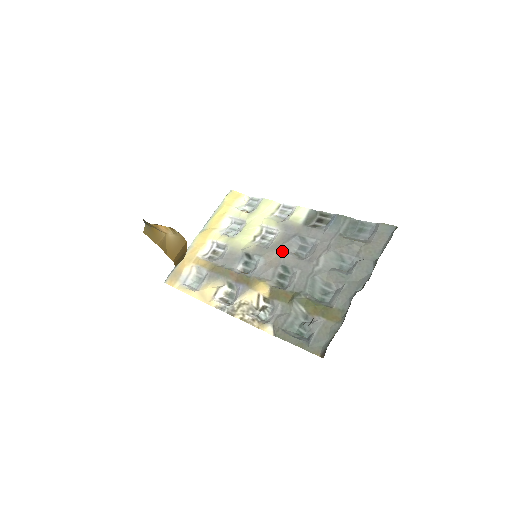
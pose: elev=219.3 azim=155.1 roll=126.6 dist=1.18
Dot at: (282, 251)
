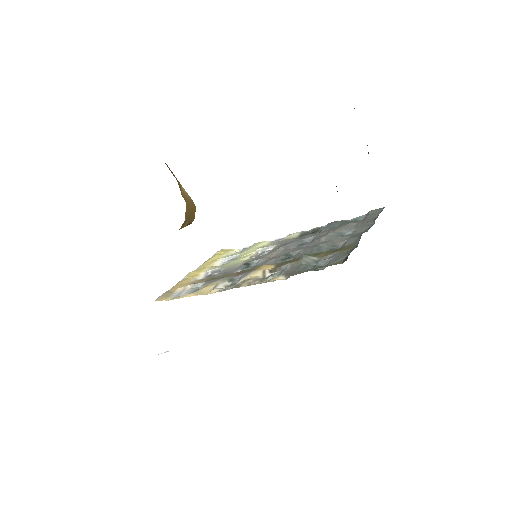
Dot at: (281, 250)
